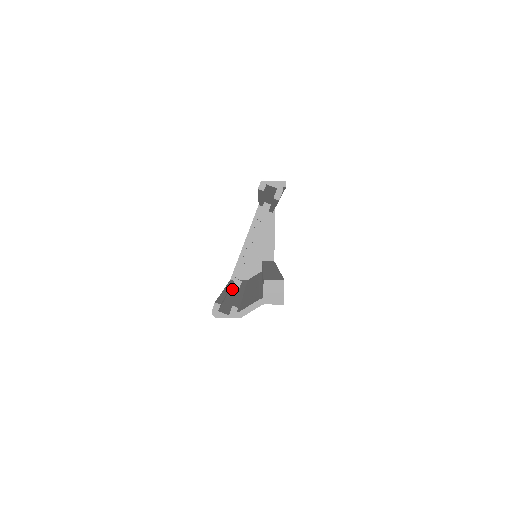
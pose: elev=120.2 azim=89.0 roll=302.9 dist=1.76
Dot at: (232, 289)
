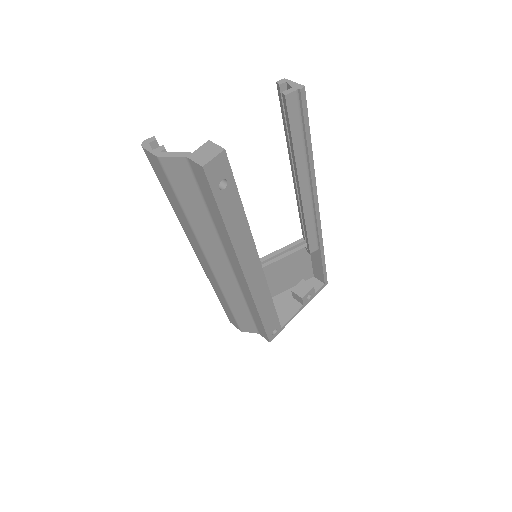
Dot at: occluded
